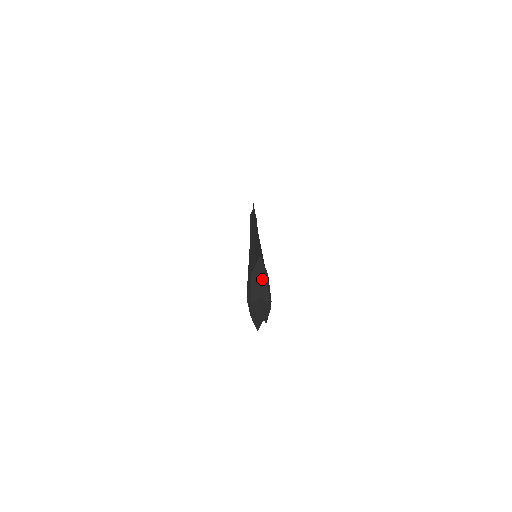
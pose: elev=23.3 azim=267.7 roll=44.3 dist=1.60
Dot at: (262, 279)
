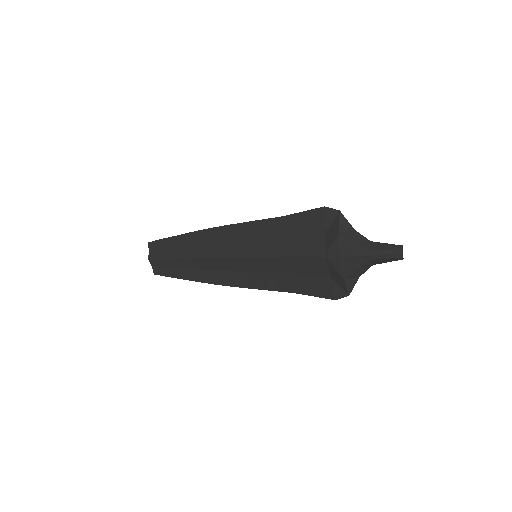
Dot at: (353, 230)
